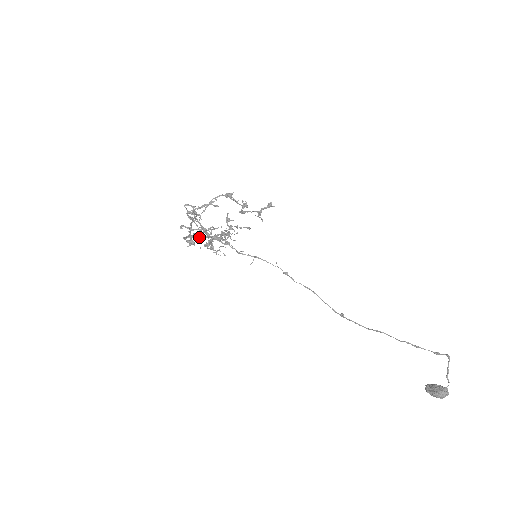
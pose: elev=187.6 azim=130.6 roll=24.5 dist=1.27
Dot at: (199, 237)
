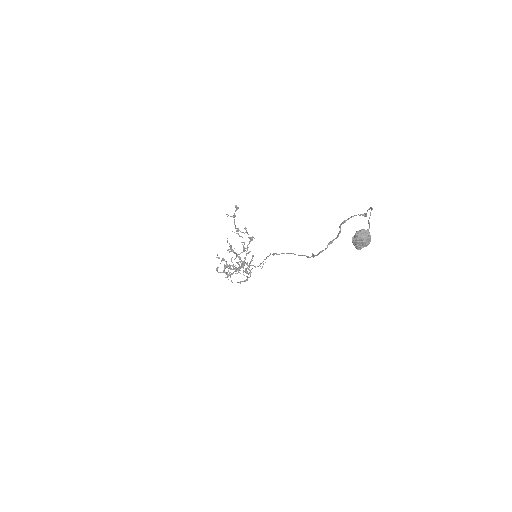
Dot at: occluded
